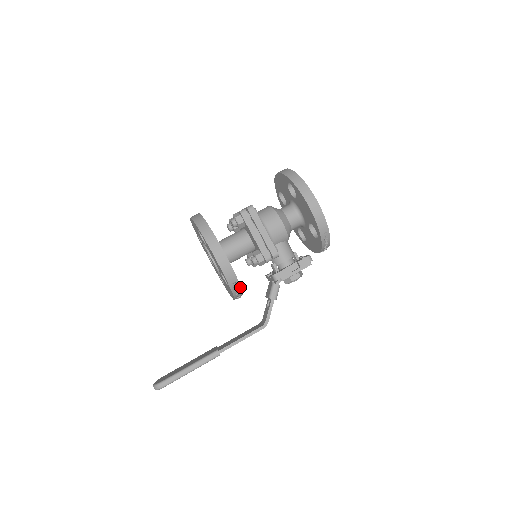
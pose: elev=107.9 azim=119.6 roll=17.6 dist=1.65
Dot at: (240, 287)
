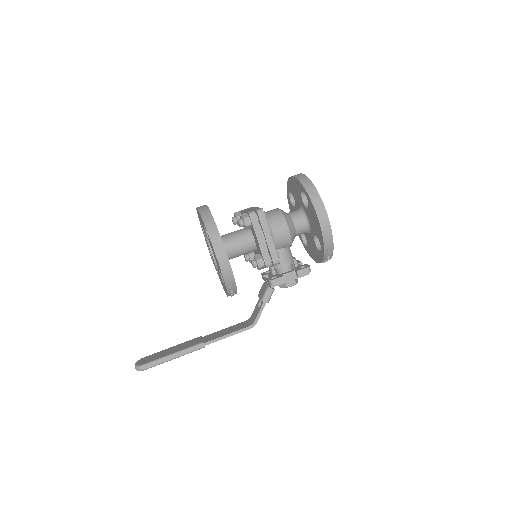
Dot at: (236, 289)
